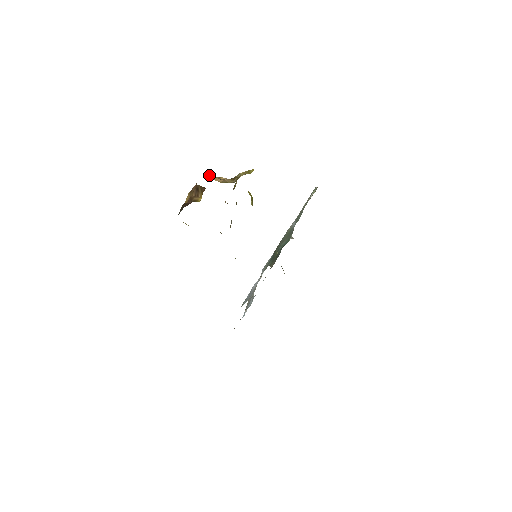
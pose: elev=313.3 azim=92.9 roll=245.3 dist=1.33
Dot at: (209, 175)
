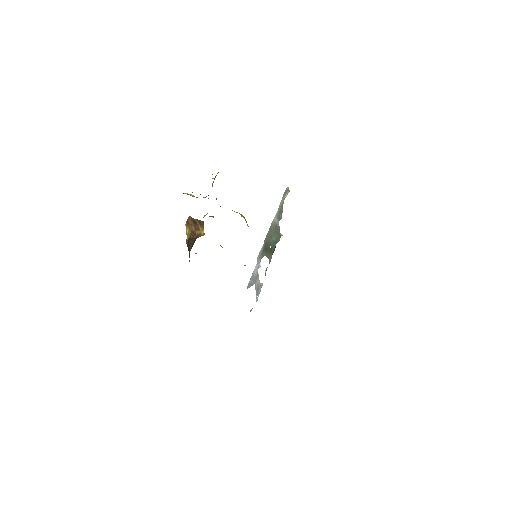
Dot at: (187, 194)
